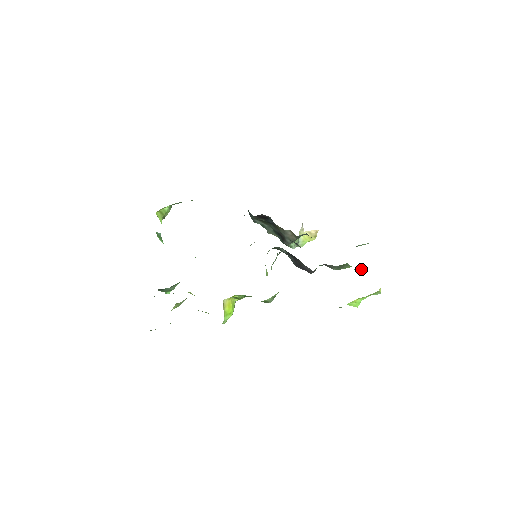
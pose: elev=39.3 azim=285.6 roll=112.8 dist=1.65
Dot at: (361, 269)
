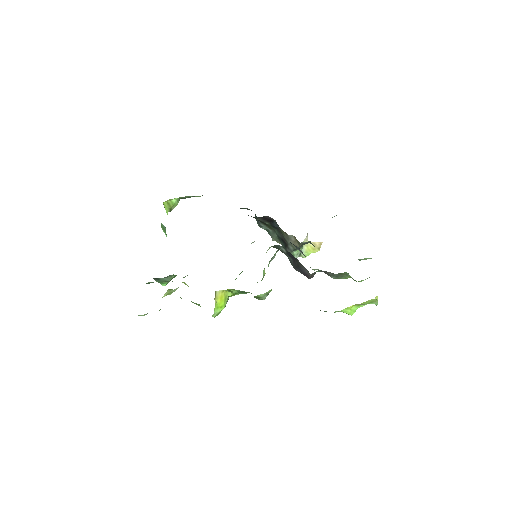
Dot at: occluded
